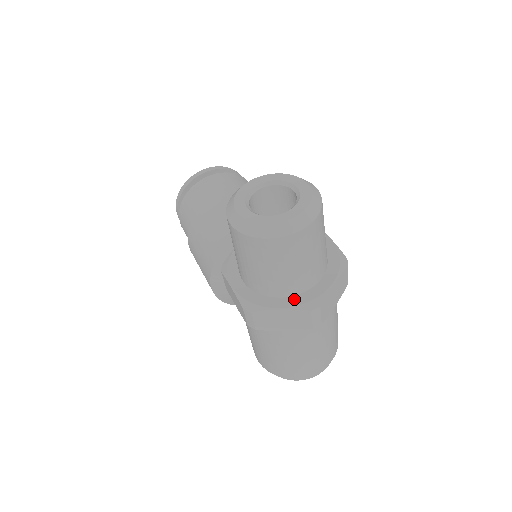
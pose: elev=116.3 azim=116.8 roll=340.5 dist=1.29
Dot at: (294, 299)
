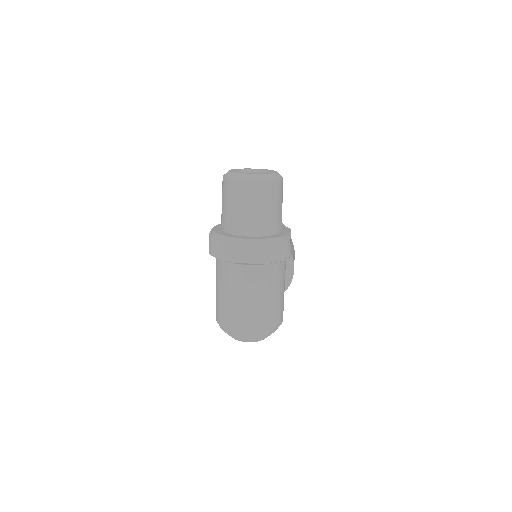
Dot at: (239, 236)
